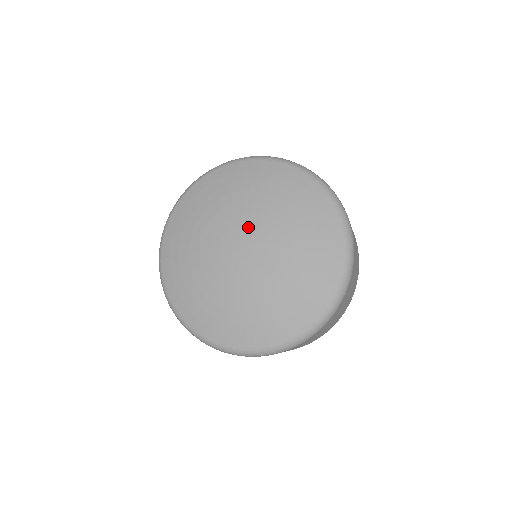
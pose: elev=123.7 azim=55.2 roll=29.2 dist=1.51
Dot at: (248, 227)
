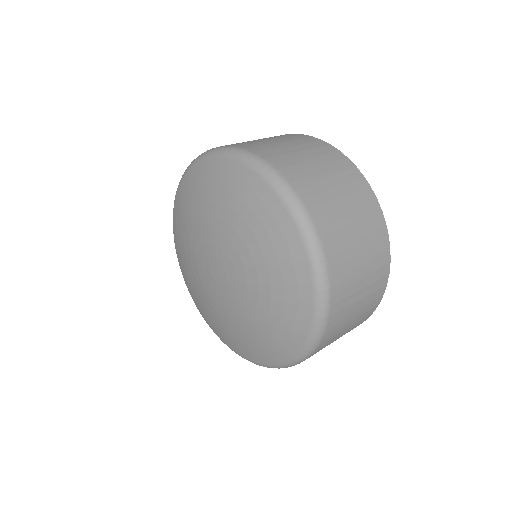
Dot at: (216, 248)
